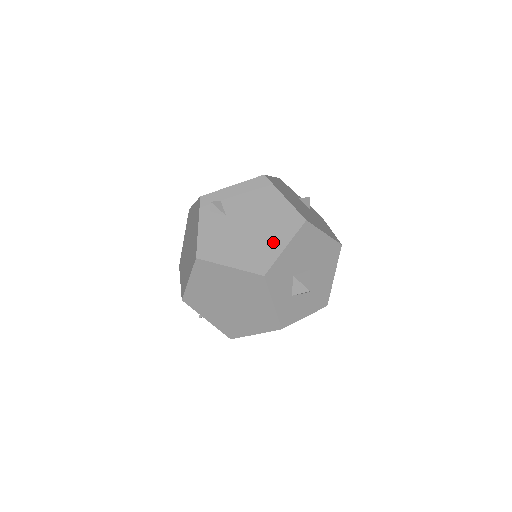
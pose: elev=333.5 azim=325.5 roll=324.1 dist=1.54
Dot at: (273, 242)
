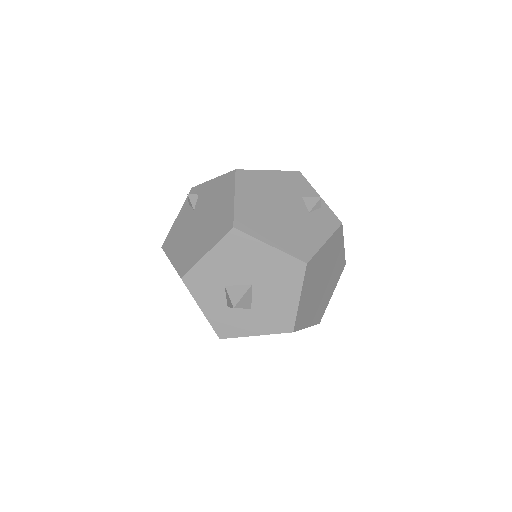
Dot at: (203, 245)
